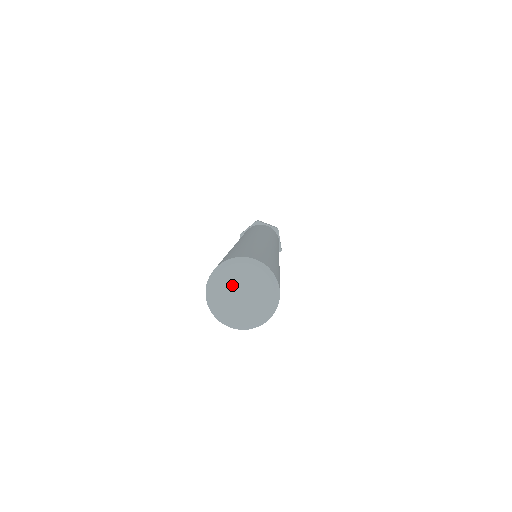
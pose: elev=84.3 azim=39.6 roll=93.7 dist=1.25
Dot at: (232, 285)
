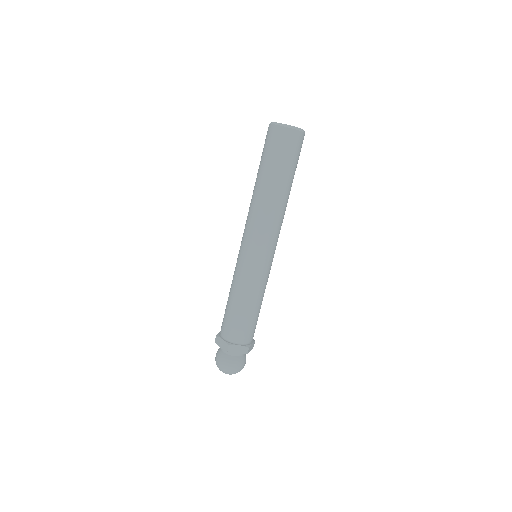
Dot at: occluded
